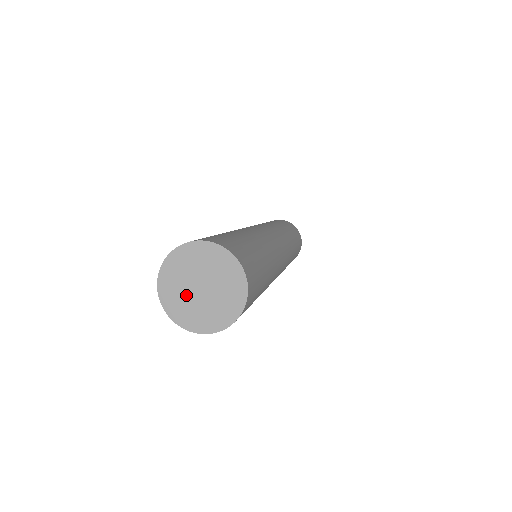
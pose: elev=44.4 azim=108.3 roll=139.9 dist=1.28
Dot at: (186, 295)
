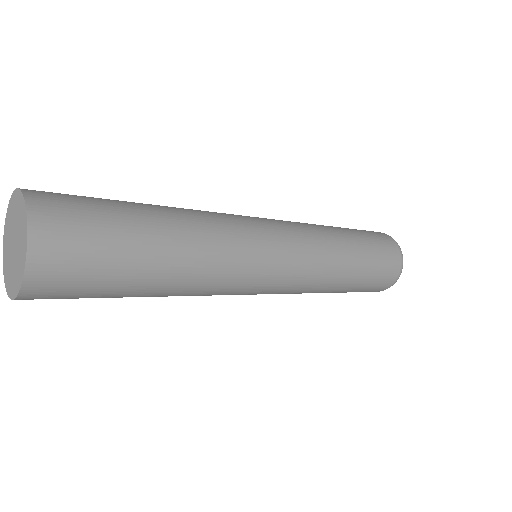
Dot at: (12, 265)
